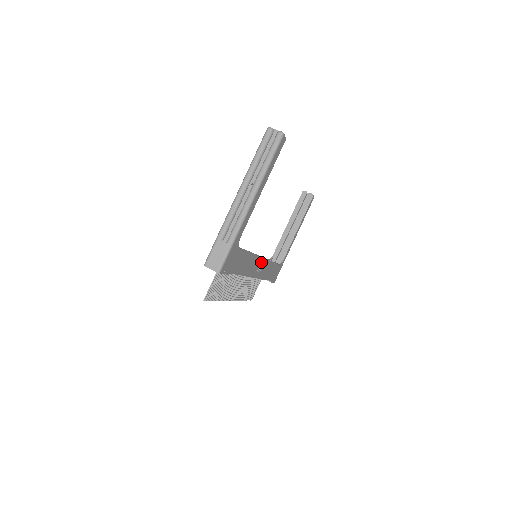
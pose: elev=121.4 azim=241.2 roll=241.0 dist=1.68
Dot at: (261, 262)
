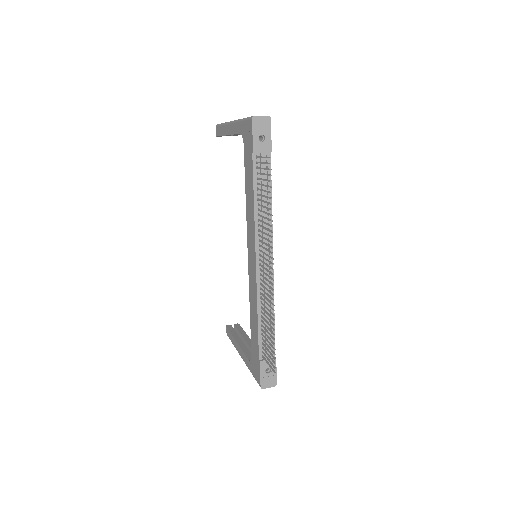
Dot at: occluded
